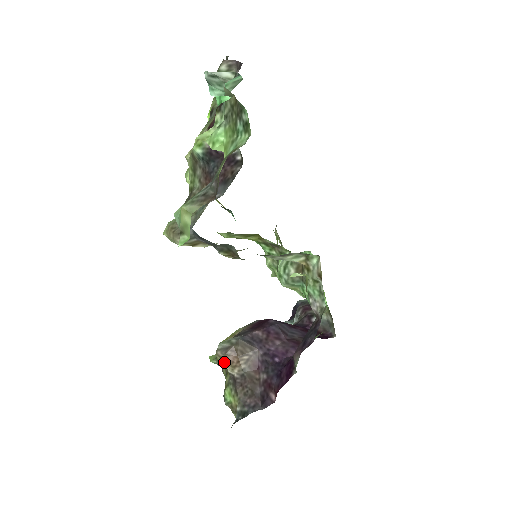
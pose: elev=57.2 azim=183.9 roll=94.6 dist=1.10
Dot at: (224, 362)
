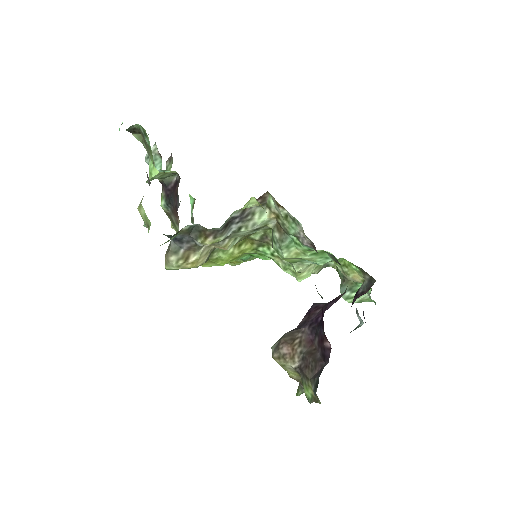
Dot at: (283, 360)
